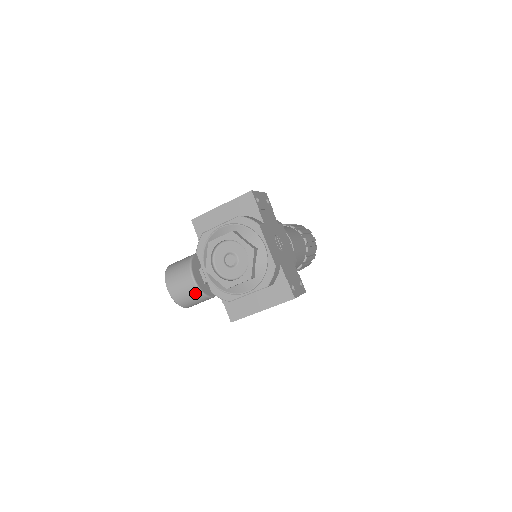
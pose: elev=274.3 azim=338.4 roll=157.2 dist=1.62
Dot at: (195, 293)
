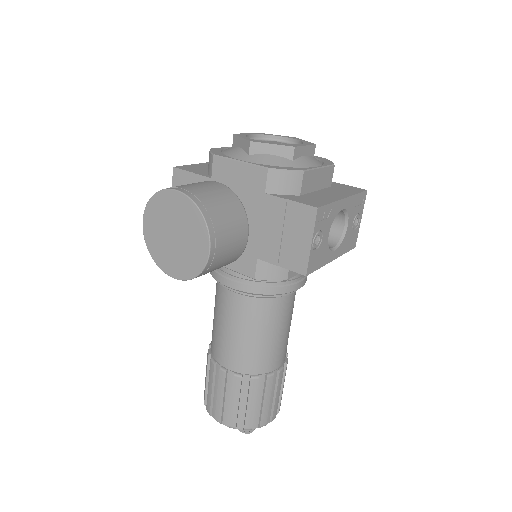
Dot at: (230, 197)
